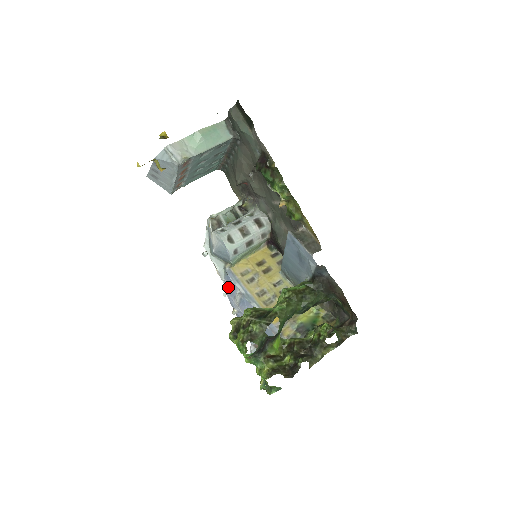
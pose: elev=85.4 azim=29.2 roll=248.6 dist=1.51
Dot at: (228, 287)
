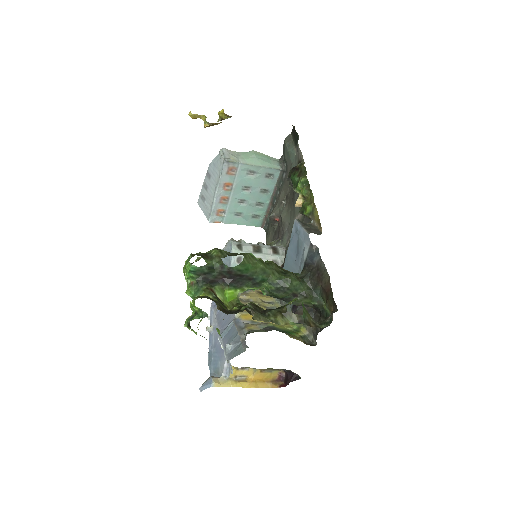
Dot at: occluded
